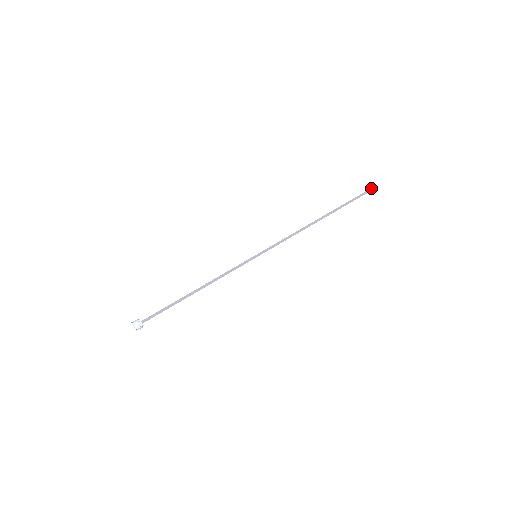
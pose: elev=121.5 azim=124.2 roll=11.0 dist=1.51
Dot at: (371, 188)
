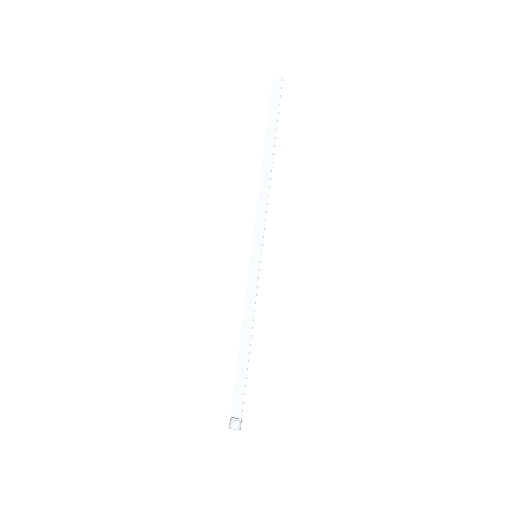
Dot at: (280, 85)
